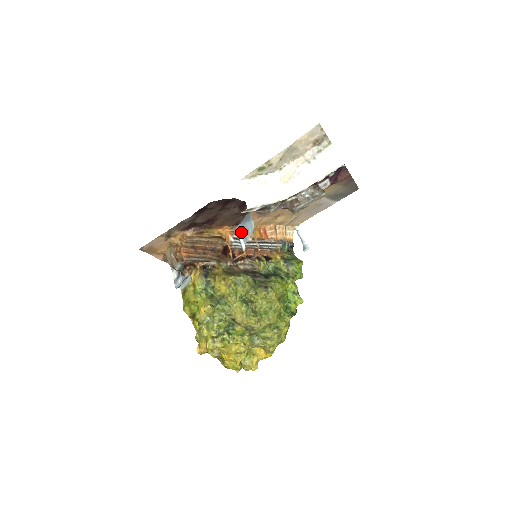
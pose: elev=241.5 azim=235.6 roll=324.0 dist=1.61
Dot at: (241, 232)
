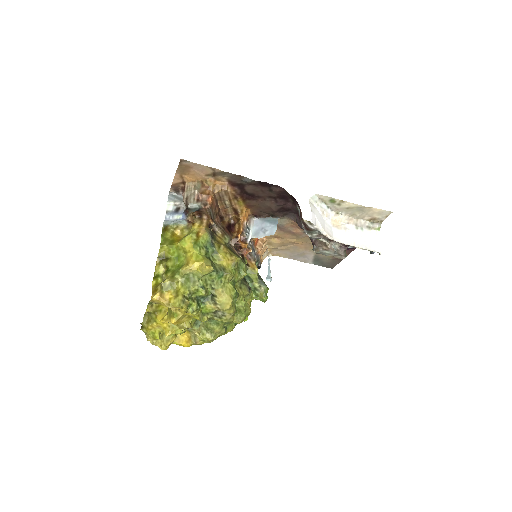
Dot at: (254, 225)
